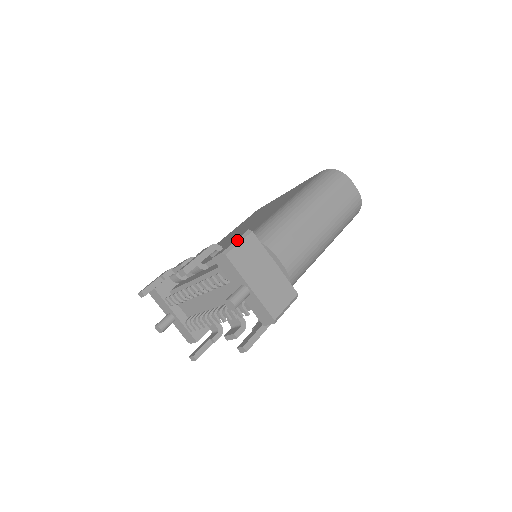
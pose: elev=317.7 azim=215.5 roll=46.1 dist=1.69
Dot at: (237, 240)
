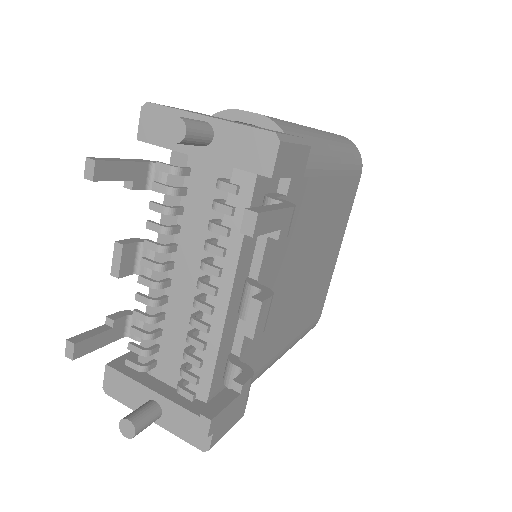
Dot at: occluded
